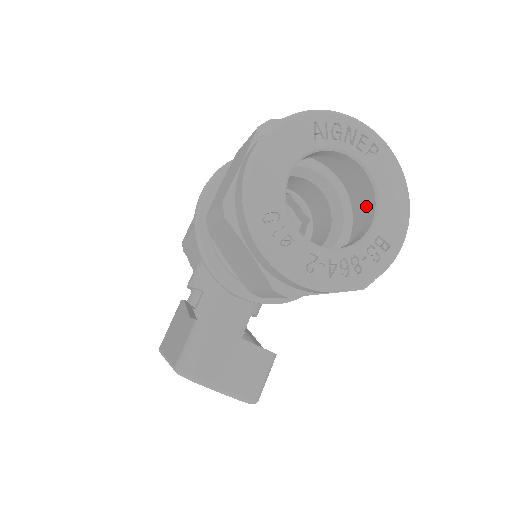
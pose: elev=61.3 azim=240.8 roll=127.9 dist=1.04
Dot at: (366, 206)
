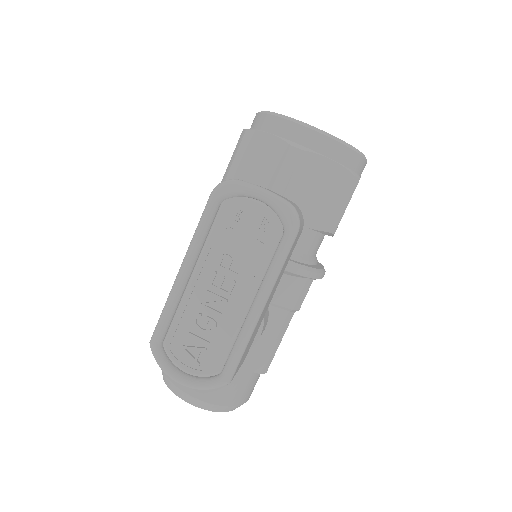
Dot at: occluded
